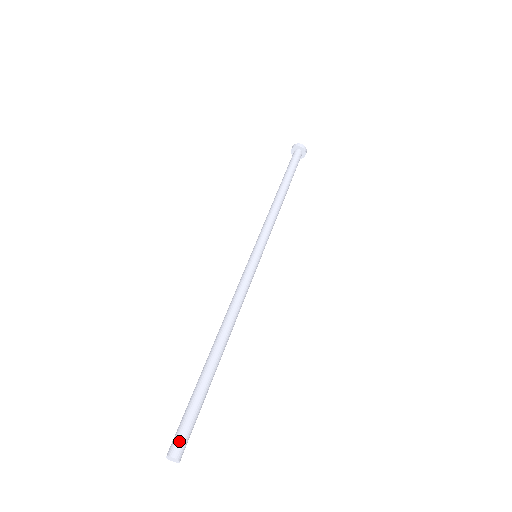
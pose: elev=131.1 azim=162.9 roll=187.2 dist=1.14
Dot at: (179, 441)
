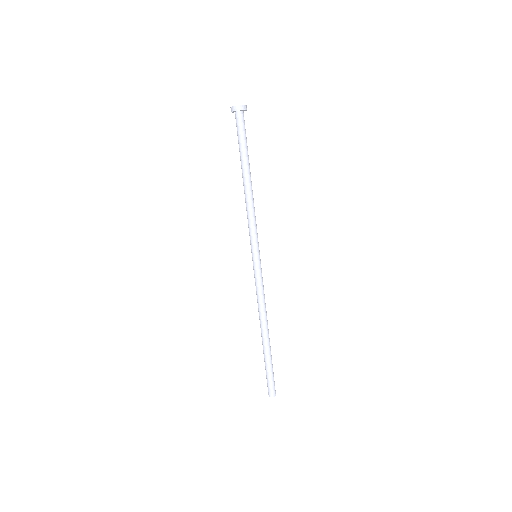
Dot at: occluded
